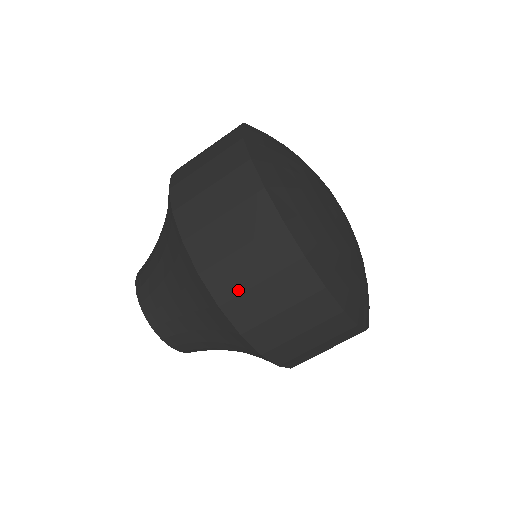
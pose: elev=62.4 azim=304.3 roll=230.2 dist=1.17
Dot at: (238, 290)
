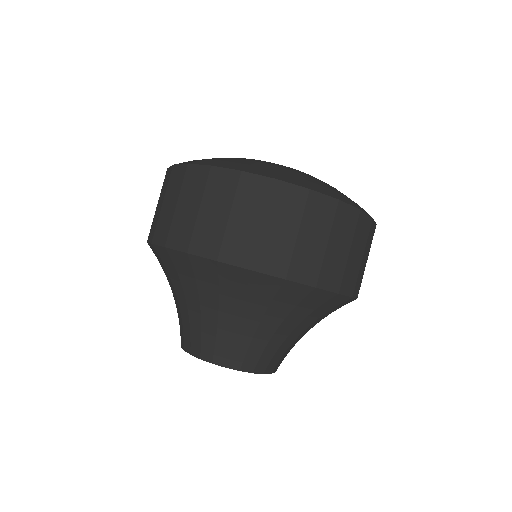
Dot at: (342, 270)
